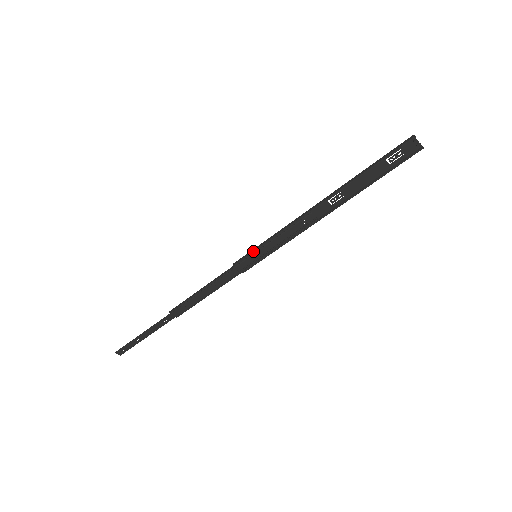
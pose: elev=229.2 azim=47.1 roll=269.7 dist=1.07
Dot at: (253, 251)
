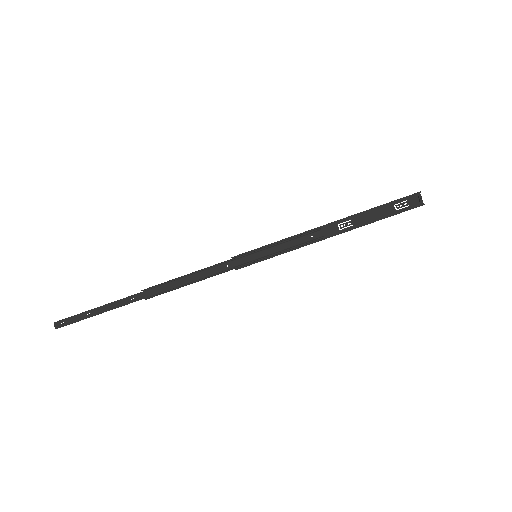
Dot at: occluded
